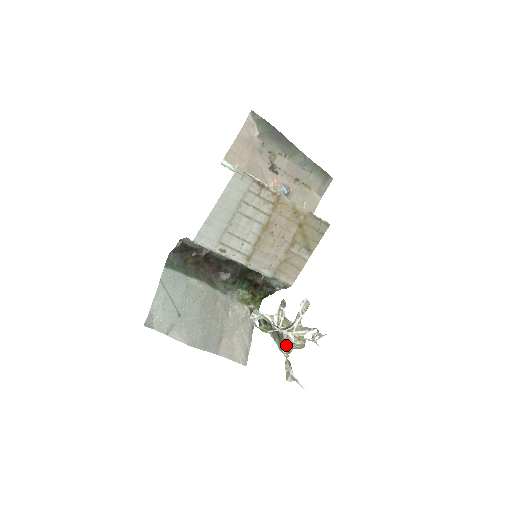
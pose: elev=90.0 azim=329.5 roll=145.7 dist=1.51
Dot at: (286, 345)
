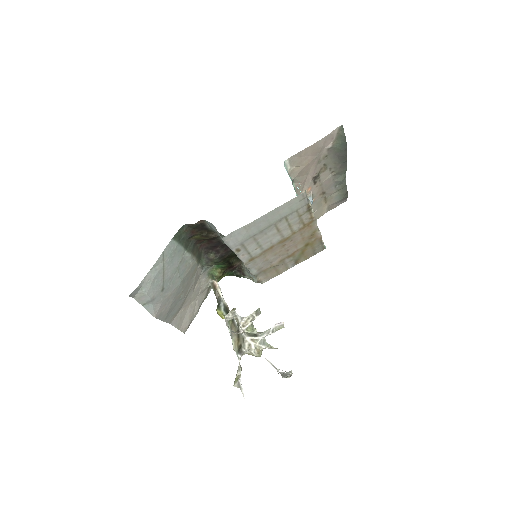
Dot at: (245, 352)
